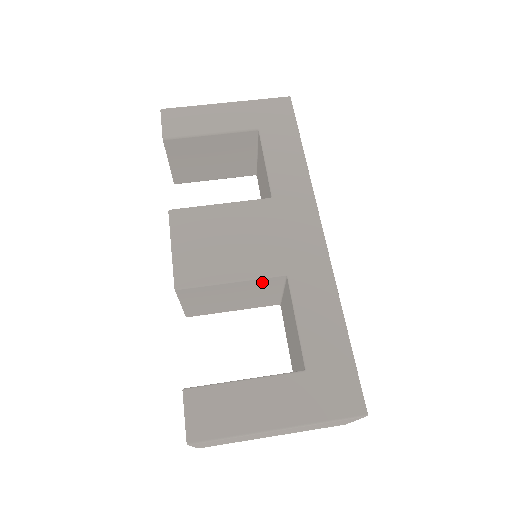
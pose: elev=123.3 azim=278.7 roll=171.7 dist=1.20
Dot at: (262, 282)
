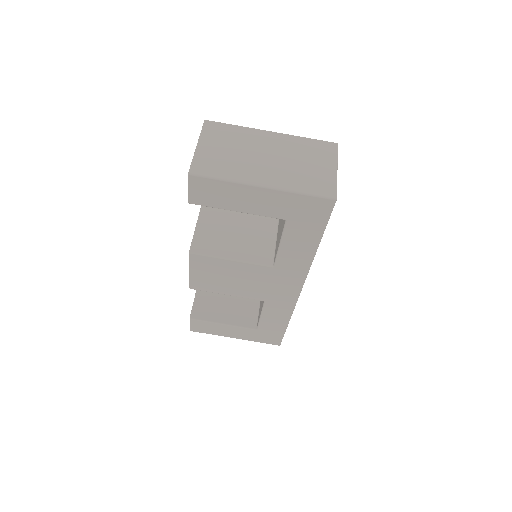
Dot at: occluded
